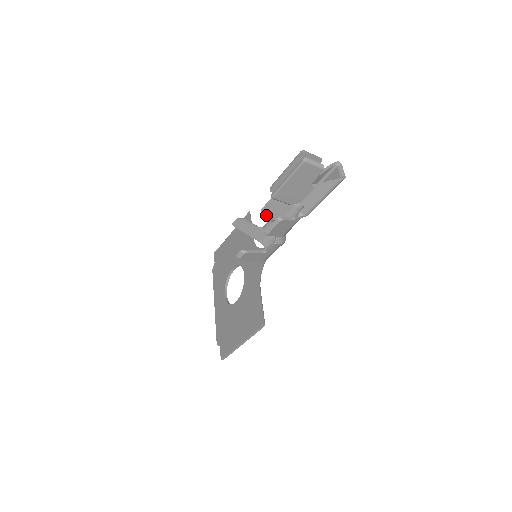
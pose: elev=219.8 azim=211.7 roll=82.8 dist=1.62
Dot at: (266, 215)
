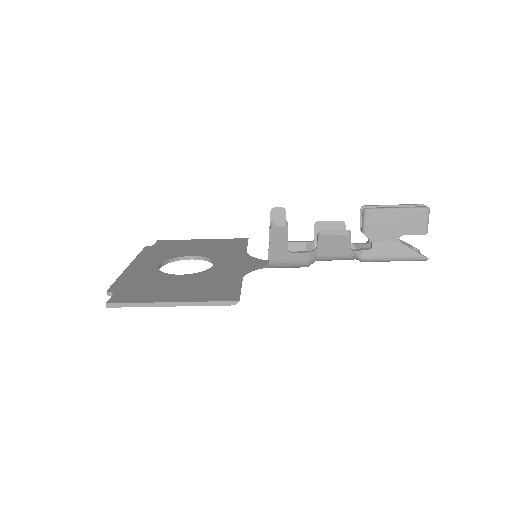
Dot at: (314, 230)
